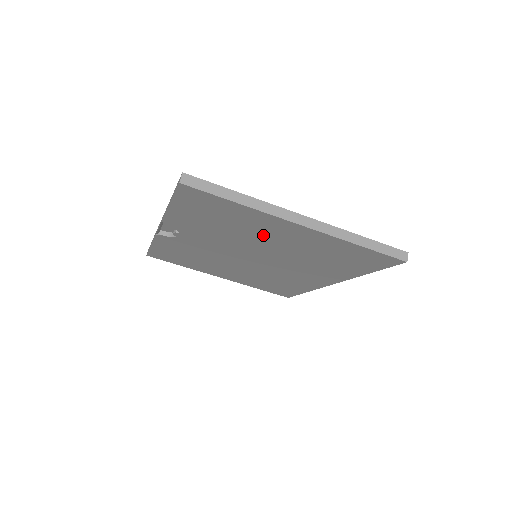
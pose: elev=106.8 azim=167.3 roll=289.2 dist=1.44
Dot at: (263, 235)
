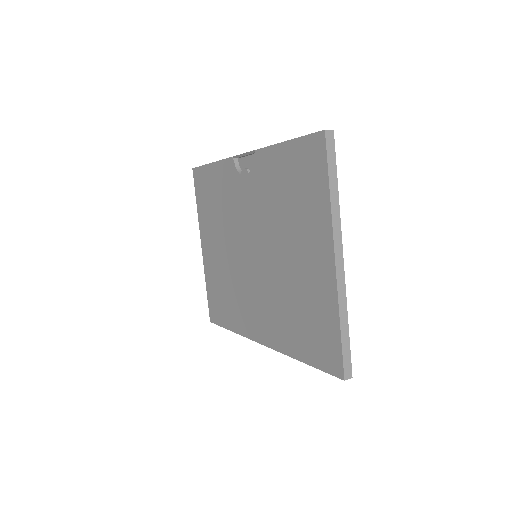
Dot at: (296, 239)
